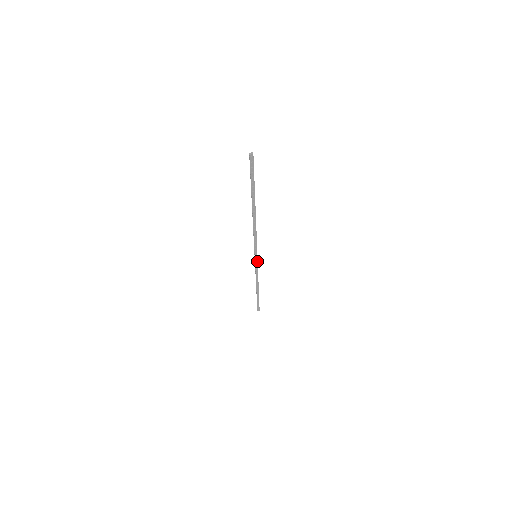
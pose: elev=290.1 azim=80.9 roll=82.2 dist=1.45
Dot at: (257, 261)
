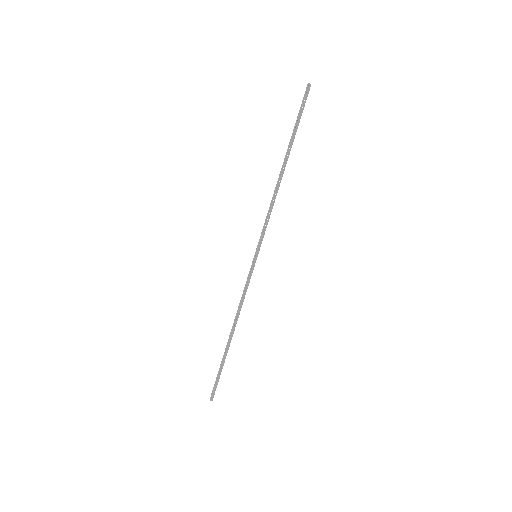
Dot at: (253, 267)
